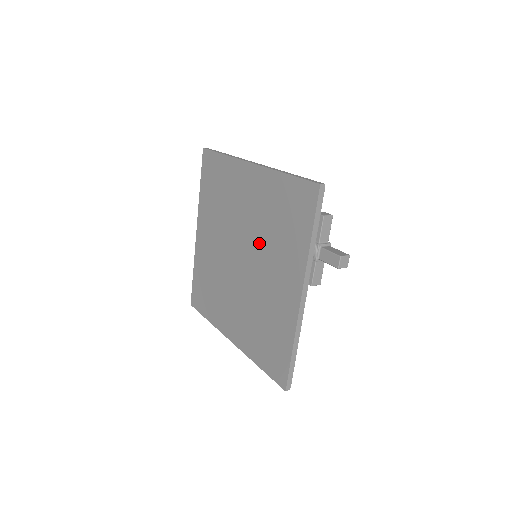
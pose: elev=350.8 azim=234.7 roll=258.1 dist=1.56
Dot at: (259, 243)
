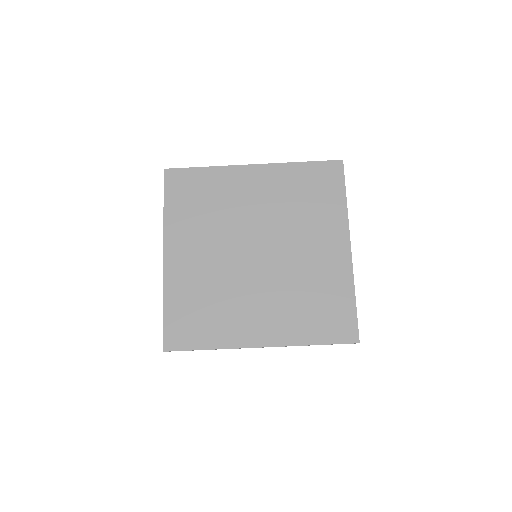
Dot at: (283, 226)
